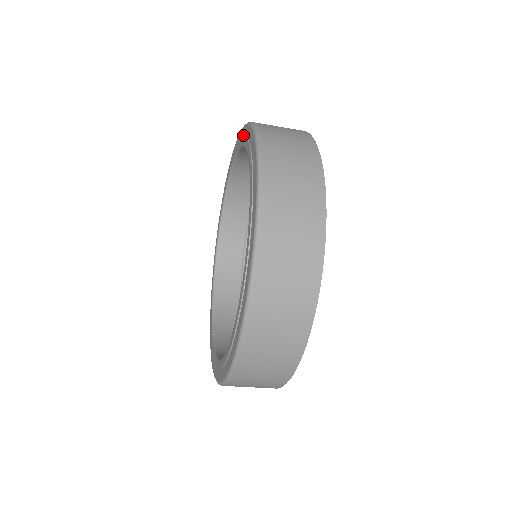
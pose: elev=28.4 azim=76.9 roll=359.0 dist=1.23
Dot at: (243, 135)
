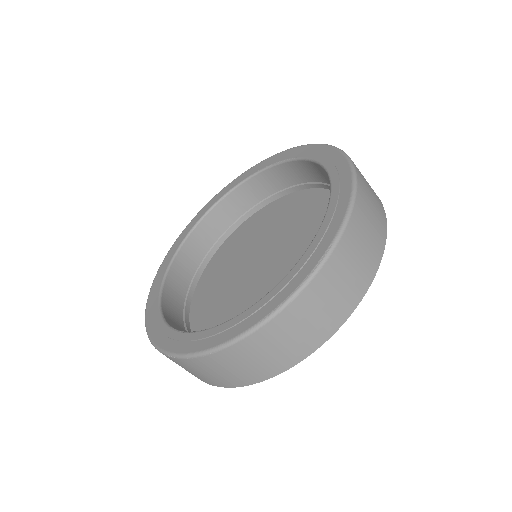
Dot at: (248, 173)
